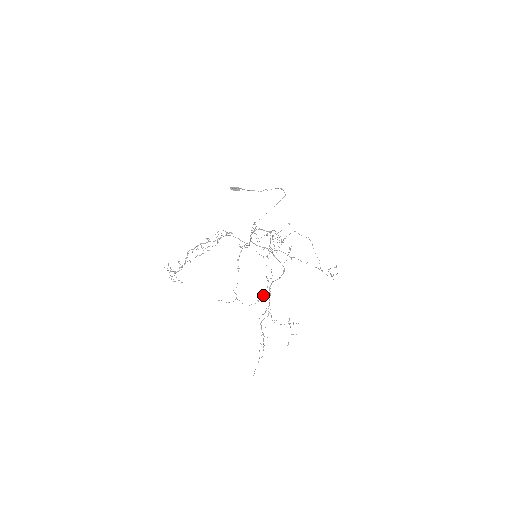
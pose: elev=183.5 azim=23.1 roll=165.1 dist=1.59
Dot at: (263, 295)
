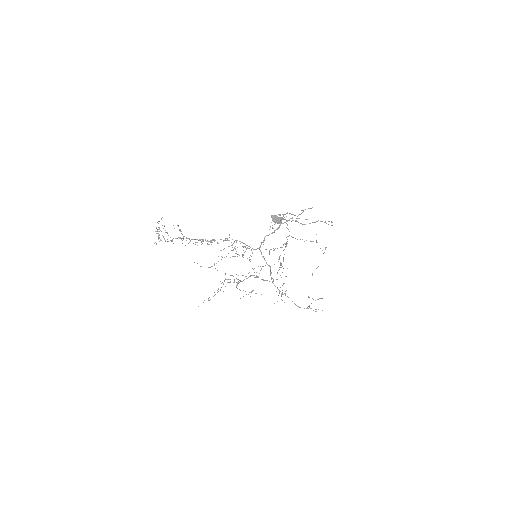
Dot at: occluded
